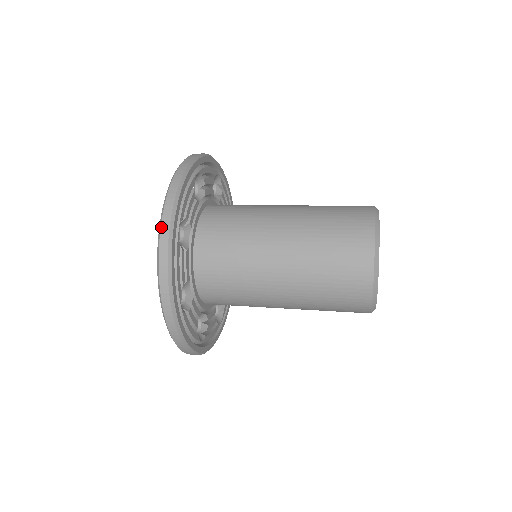
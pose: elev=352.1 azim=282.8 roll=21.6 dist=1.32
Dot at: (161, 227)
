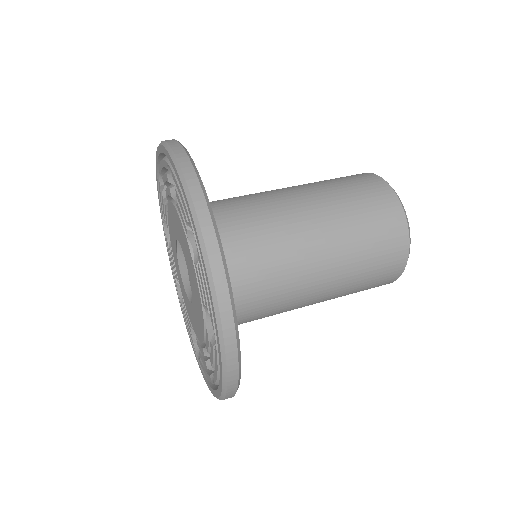
Dot at: (202, 232)
